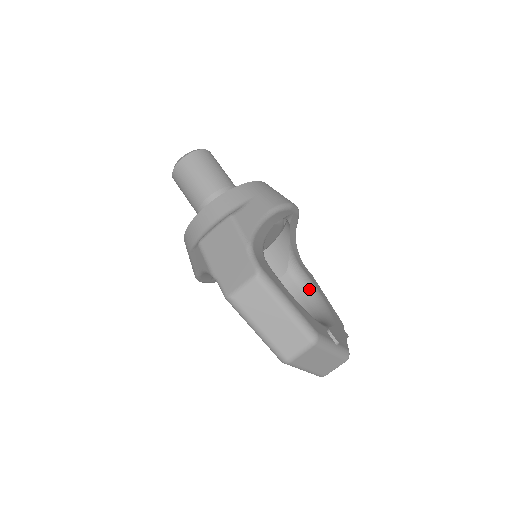
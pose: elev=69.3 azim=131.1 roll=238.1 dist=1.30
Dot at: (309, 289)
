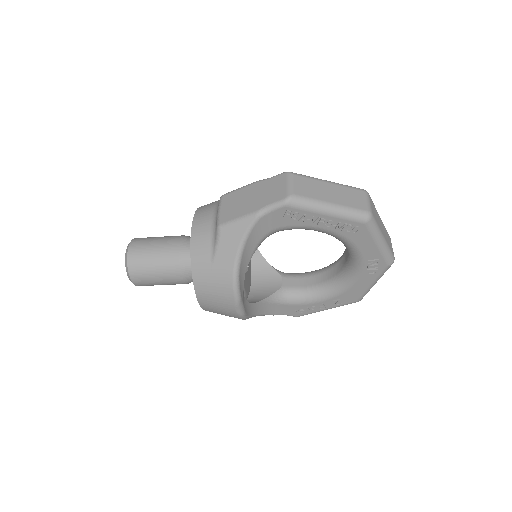
Dot at: (309, 272)
